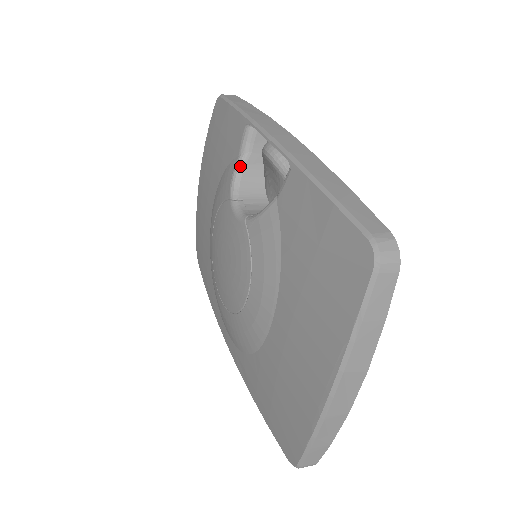
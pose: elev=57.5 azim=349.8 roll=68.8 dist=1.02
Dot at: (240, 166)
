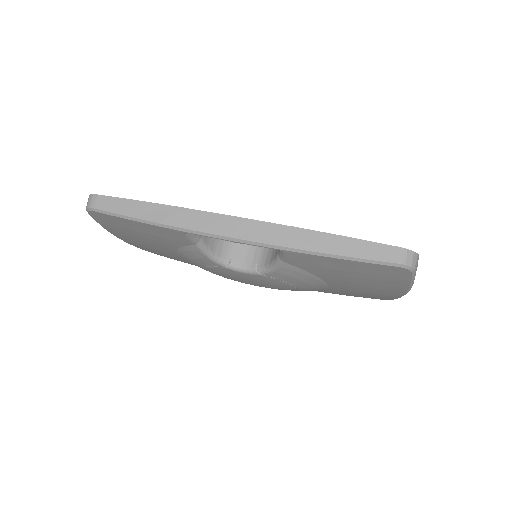
Dot at: (205, 249)
